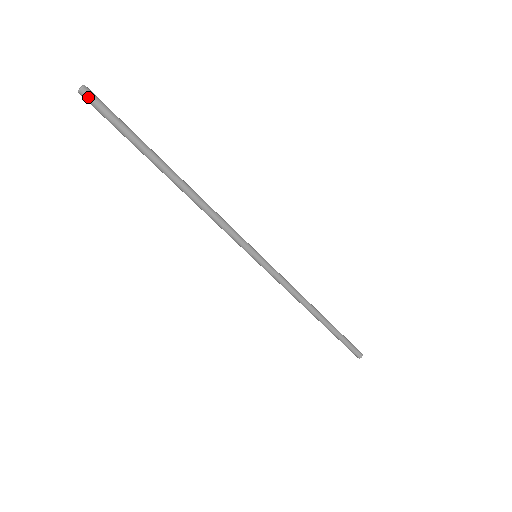
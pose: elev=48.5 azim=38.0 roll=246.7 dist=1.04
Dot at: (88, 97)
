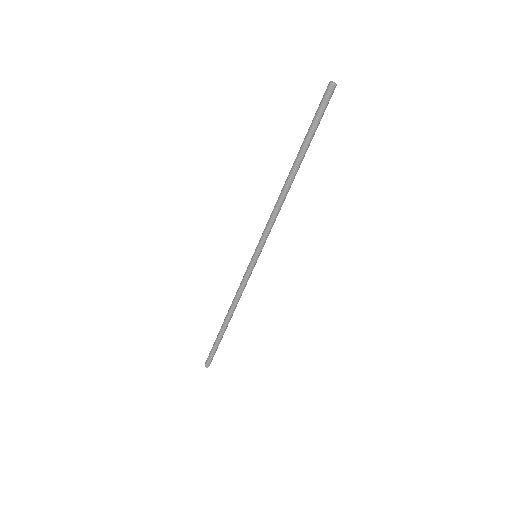
Dot at: (330, 91)
